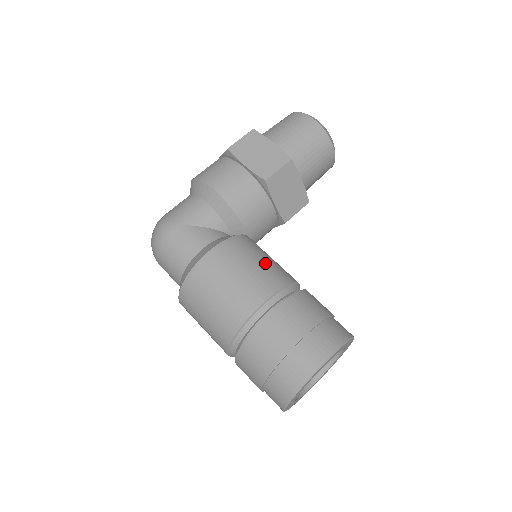
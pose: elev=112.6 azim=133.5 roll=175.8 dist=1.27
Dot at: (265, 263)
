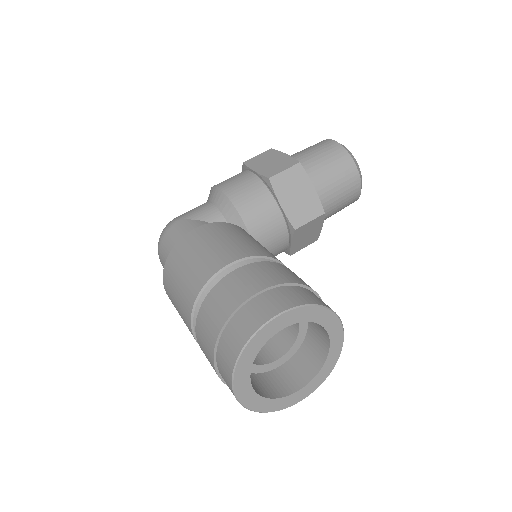
Dot at: (249, 241)
